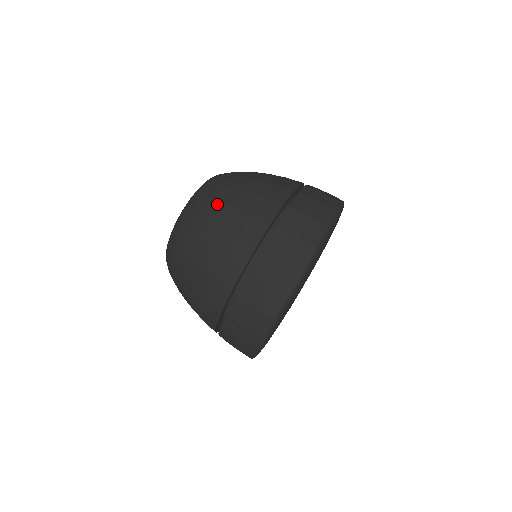
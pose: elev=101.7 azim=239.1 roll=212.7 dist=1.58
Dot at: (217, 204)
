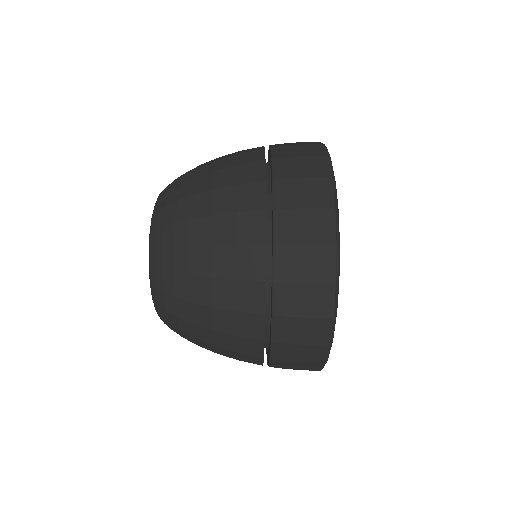
Dot at: occluded
